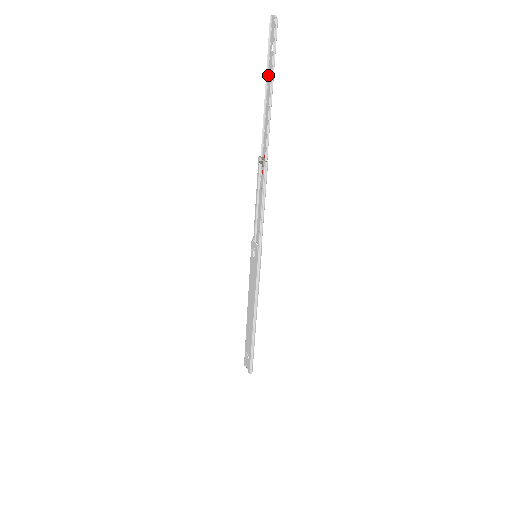
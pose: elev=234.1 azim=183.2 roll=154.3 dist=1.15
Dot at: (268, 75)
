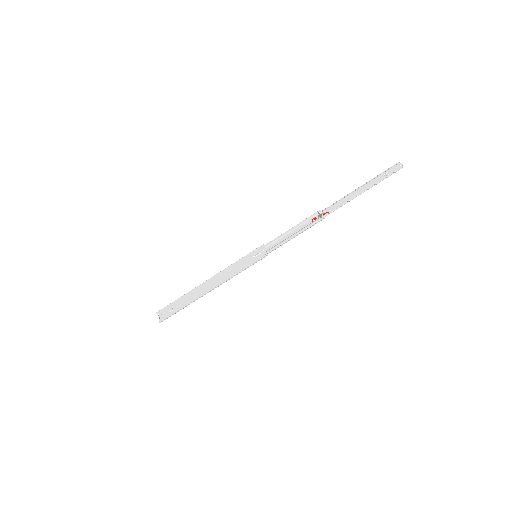
Dot at: (370, 181)
